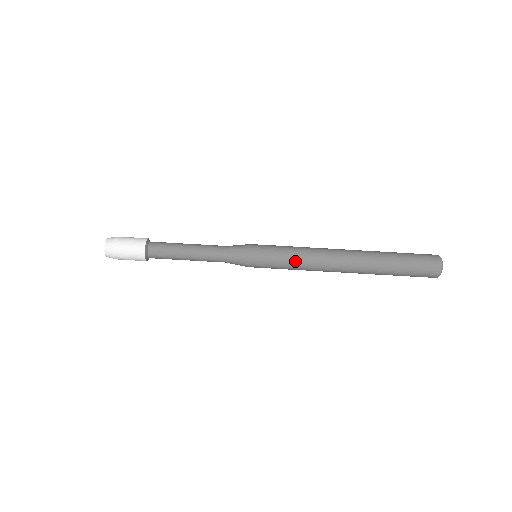
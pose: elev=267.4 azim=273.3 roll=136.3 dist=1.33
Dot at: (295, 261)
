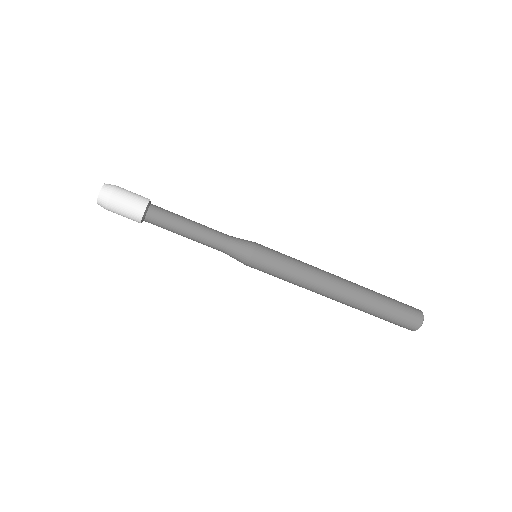
Dot at: (295, 272)
